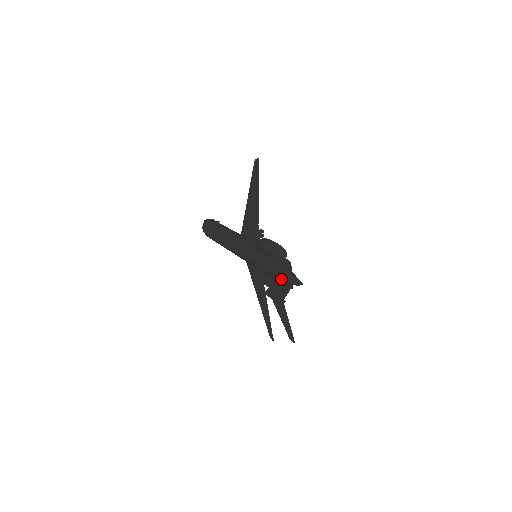
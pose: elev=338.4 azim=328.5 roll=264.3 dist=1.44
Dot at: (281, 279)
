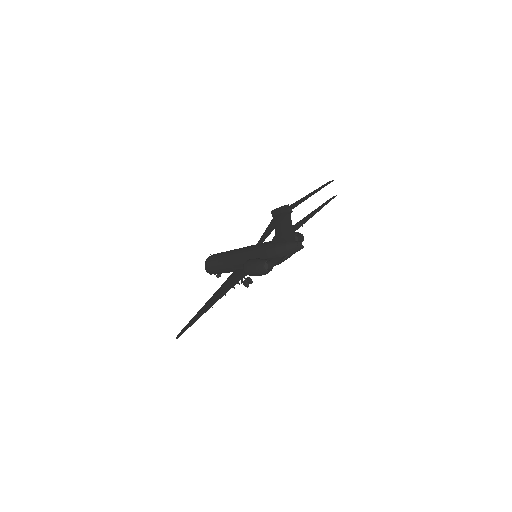
Dot at: (308, 195)
